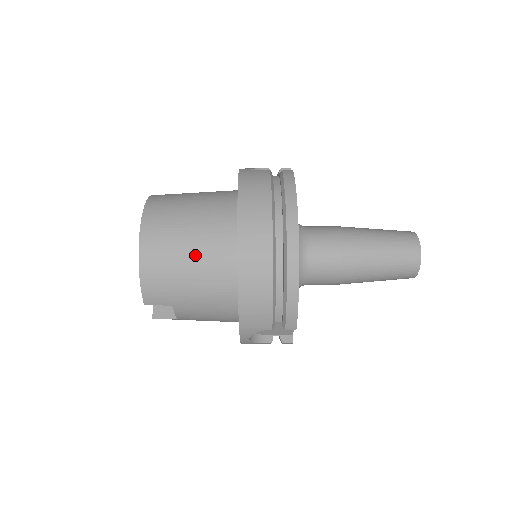
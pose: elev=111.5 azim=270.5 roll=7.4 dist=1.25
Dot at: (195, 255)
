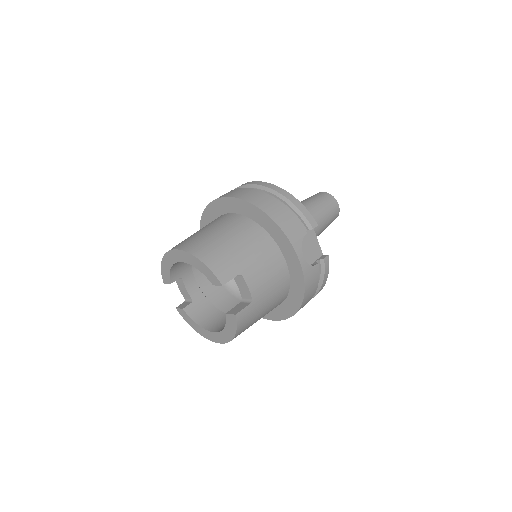
Dot at: (224, 232)
